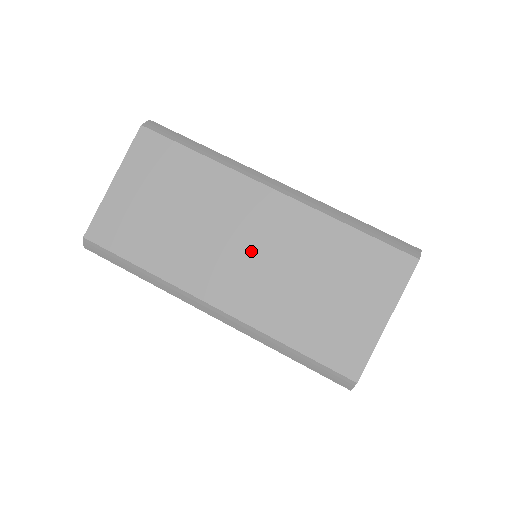
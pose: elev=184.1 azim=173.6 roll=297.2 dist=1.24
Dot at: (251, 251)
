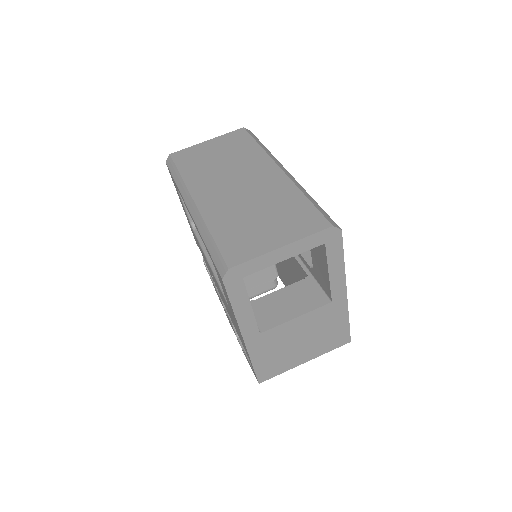
Dot at: (240, 186)
